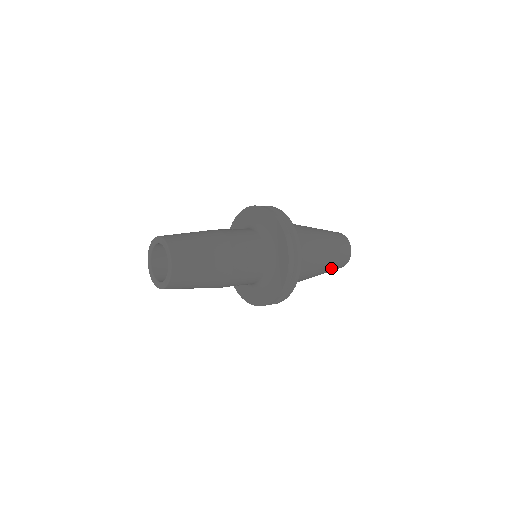
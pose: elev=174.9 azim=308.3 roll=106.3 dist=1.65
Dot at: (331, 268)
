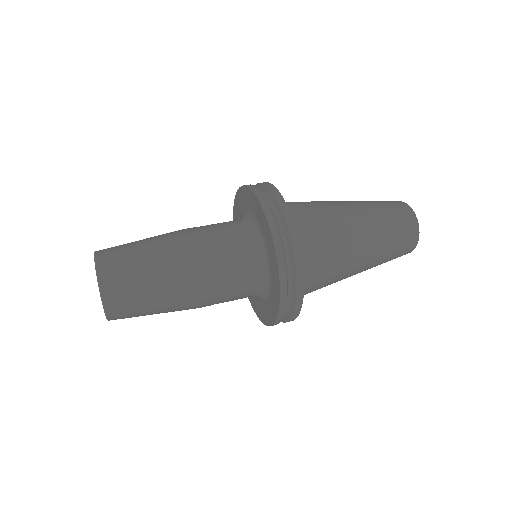
Dot at: (386, 251)
